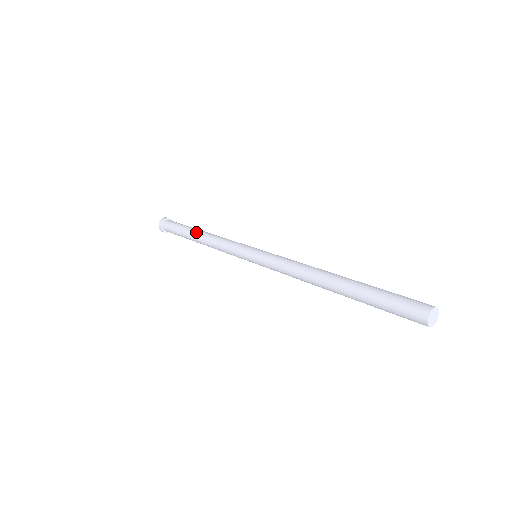
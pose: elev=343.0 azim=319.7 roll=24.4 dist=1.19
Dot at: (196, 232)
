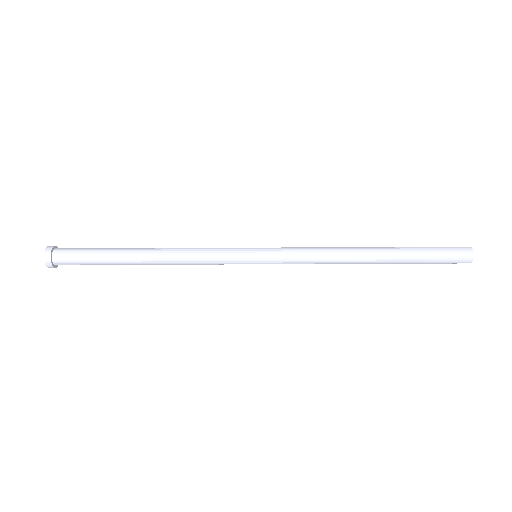
Dot at: (139, 258)
